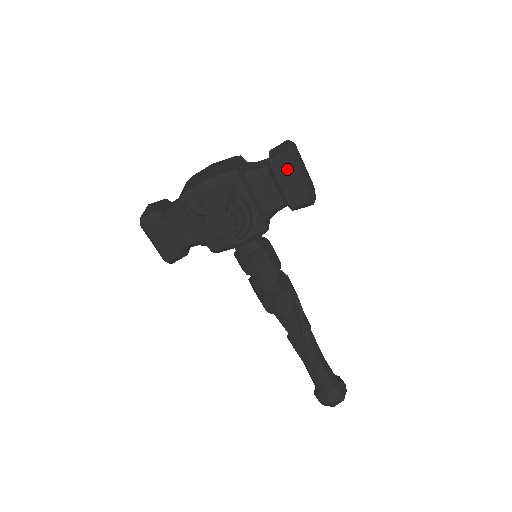
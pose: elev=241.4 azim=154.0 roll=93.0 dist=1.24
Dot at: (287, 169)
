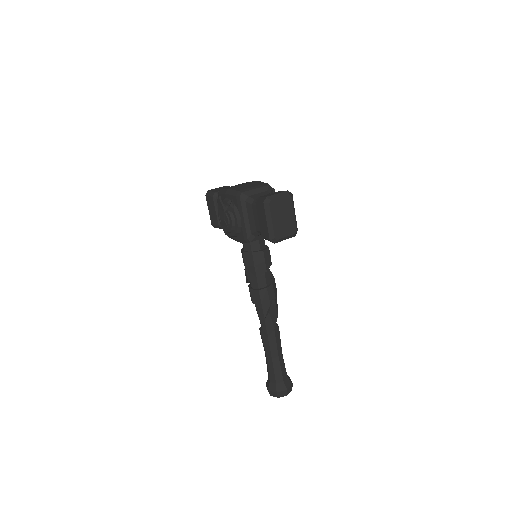
Dot at: (261, 209)
